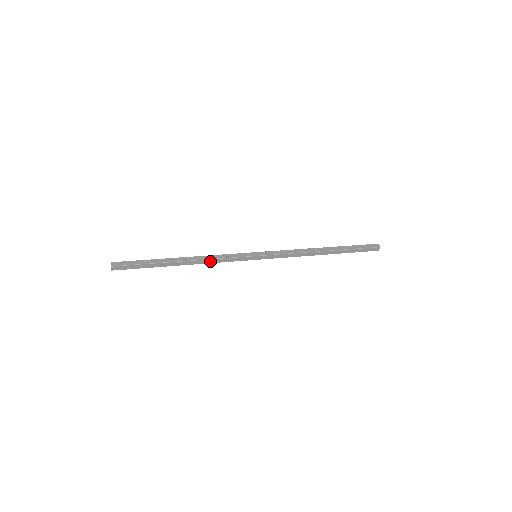
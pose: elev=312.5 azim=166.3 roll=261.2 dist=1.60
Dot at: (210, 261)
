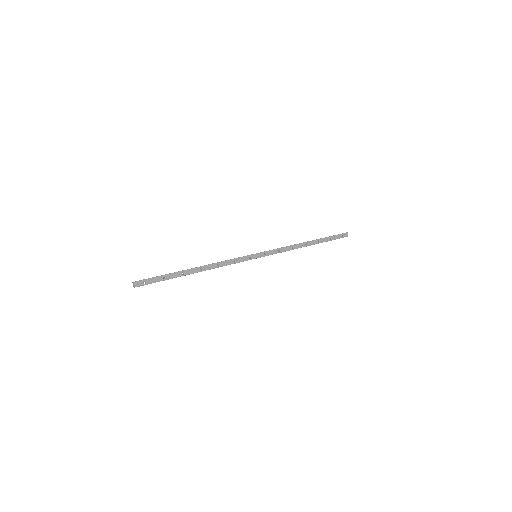
Dot at: occluded
